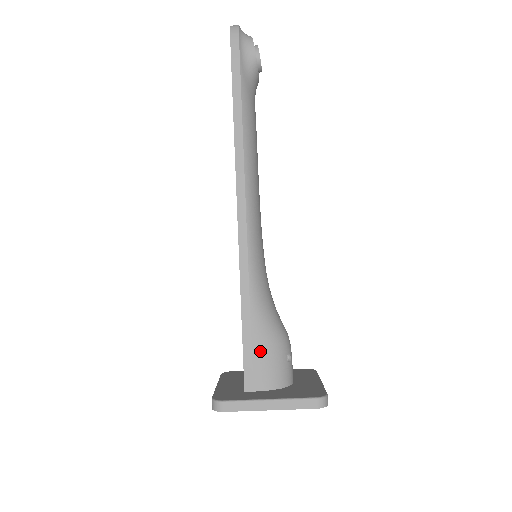
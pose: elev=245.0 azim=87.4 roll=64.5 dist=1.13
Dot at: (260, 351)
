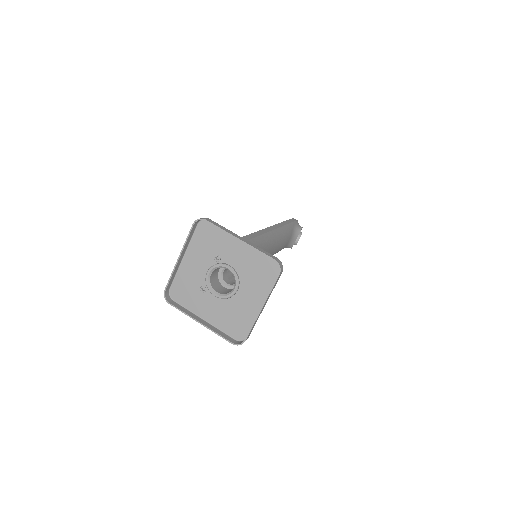
Dot at: occluded
